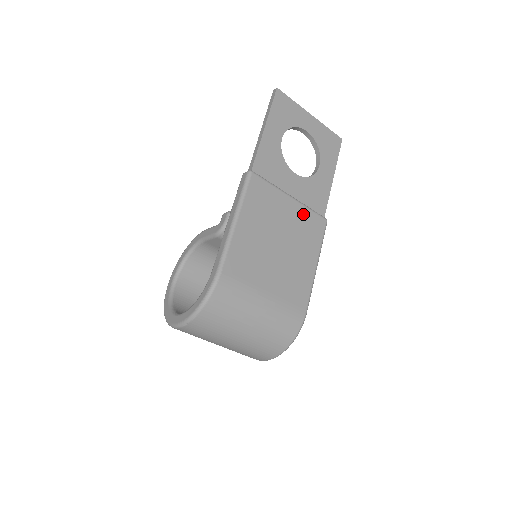
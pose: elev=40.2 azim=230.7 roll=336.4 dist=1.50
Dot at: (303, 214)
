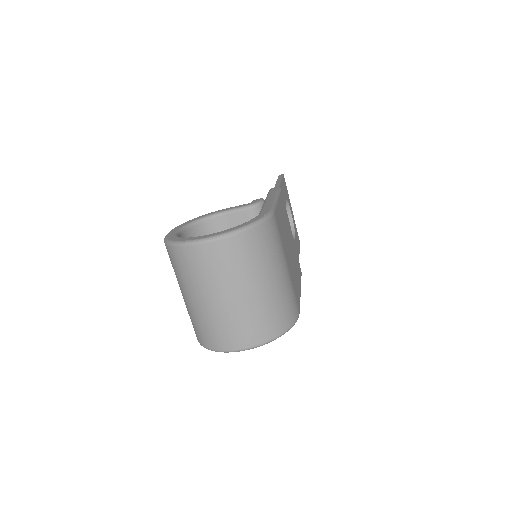
Dot at: (295, 250)
